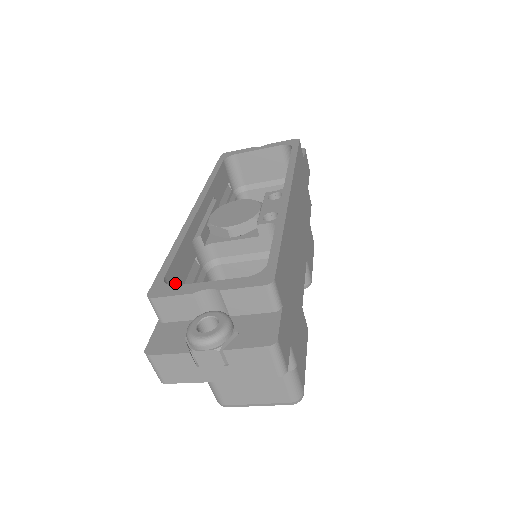
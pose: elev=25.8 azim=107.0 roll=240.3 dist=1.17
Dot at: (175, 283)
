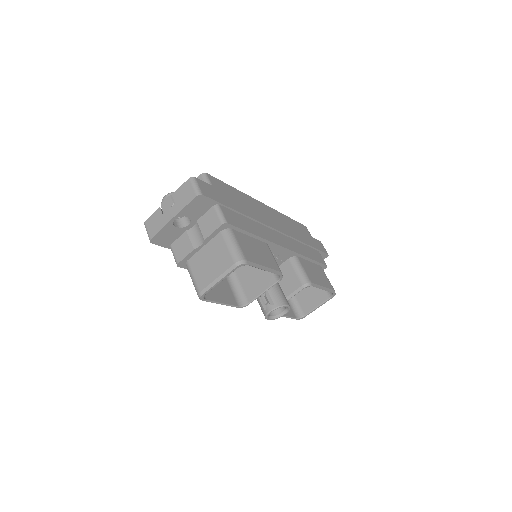
Dot at: occluded
